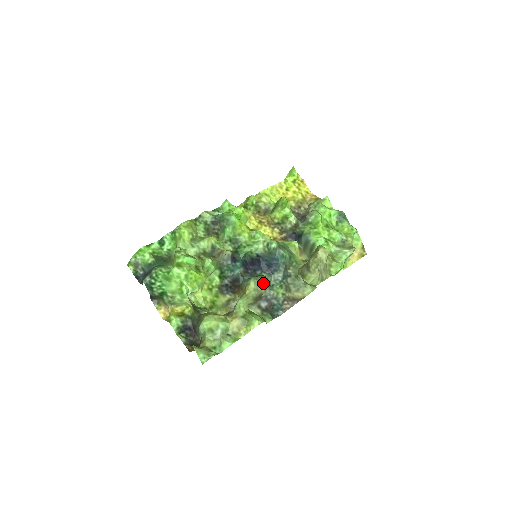
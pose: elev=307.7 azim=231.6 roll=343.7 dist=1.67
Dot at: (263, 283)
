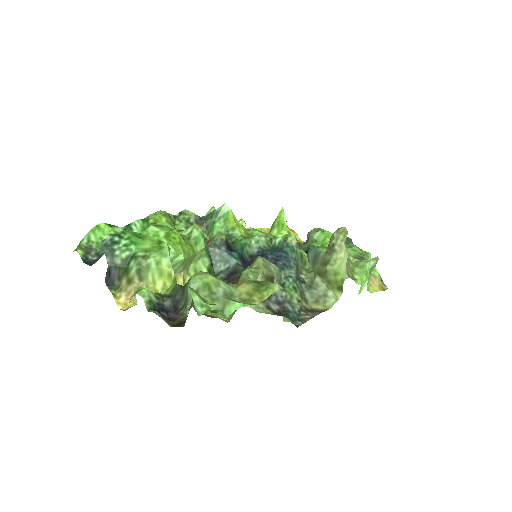
Dot at: (273, 266)
